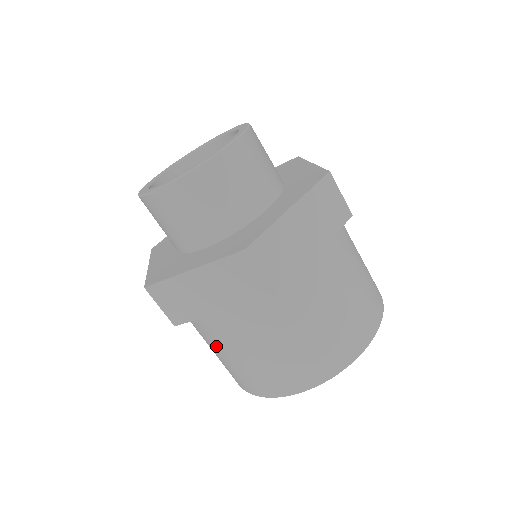
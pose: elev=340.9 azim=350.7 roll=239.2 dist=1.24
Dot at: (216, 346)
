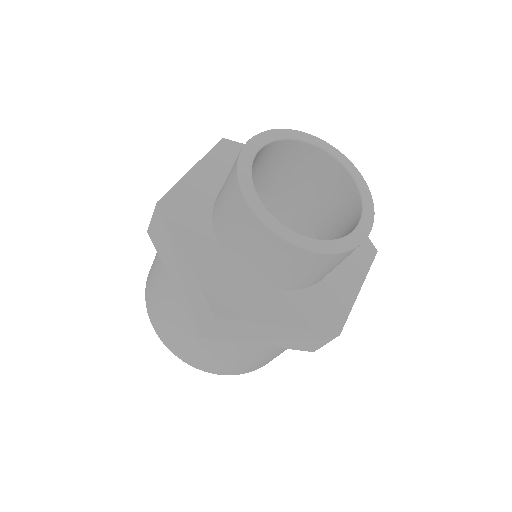
Dot at: (157, 263)
